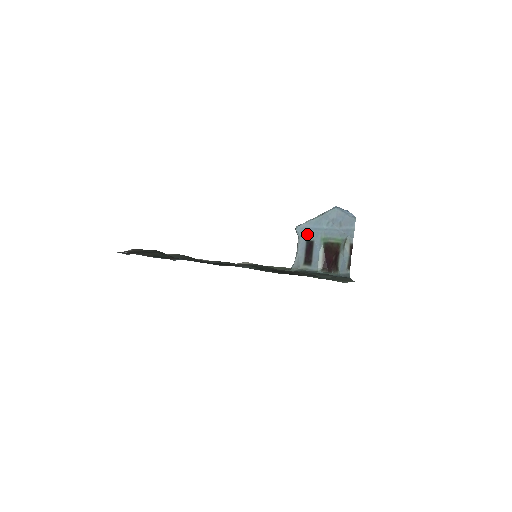
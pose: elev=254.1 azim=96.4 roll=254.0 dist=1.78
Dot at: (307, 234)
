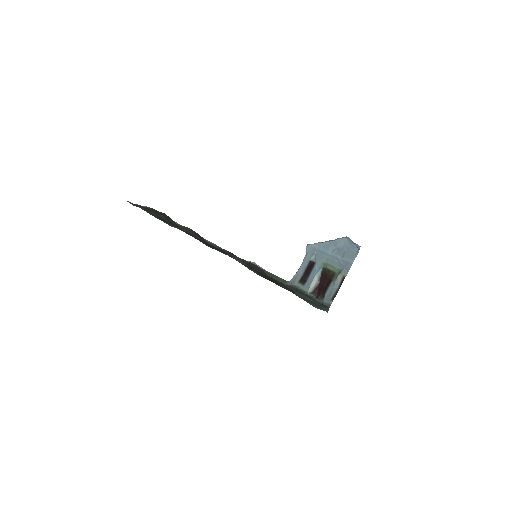
Dot at: (313, 254)
